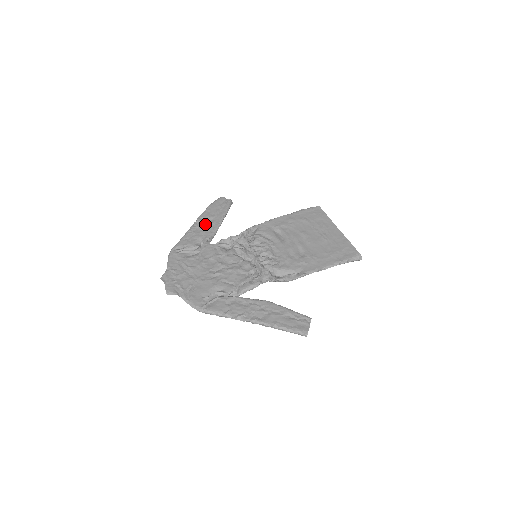
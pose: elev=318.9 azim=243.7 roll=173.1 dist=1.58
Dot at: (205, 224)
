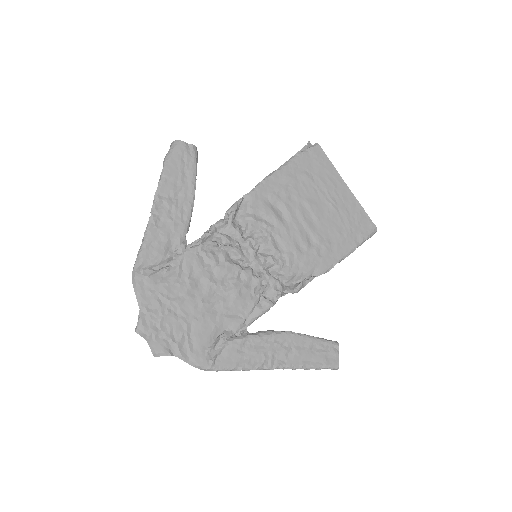
Dot at: (171, 208)
